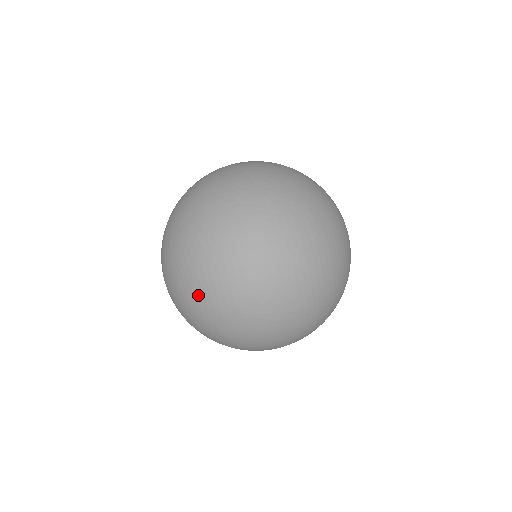
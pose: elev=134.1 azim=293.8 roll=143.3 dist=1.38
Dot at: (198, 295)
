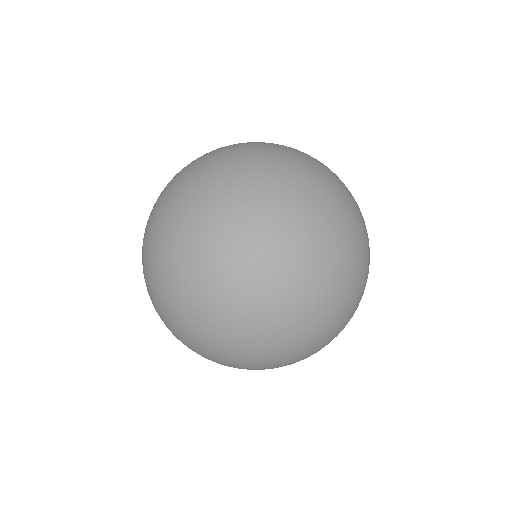
Dot at: occluded
